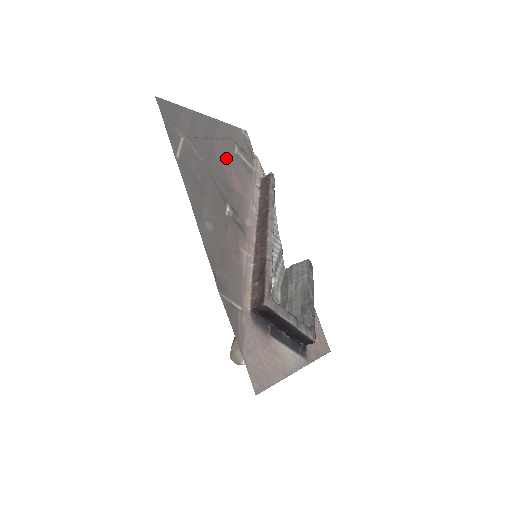
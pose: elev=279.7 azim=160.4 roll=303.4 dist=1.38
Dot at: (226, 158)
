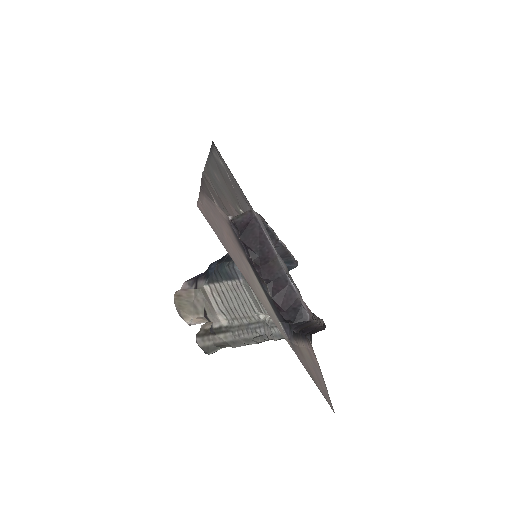
Dot at: occluded
